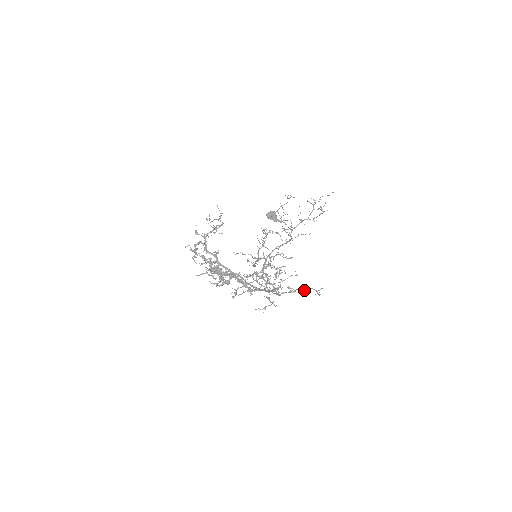
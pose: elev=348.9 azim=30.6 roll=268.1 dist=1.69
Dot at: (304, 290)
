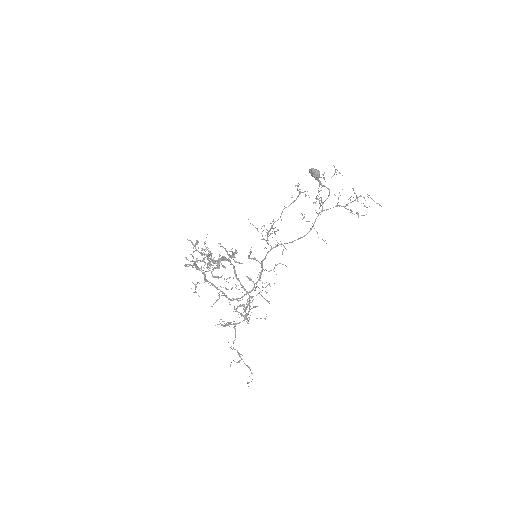
Dot at: (246, 365)
